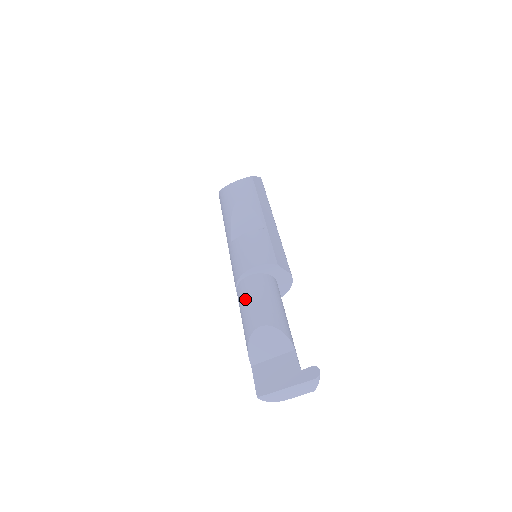
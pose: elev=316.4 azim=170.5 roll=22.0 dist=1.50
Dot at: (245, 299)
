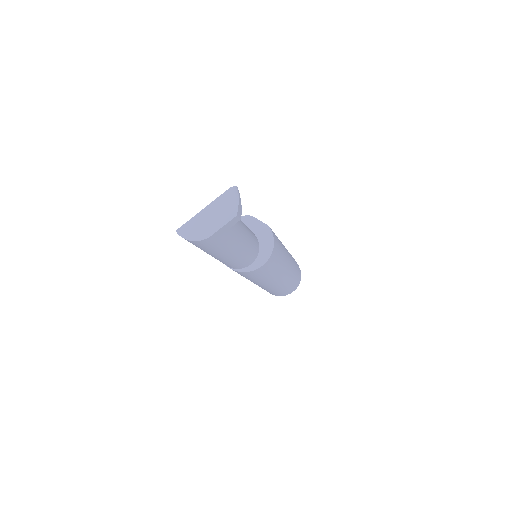
Dot at: occluded
